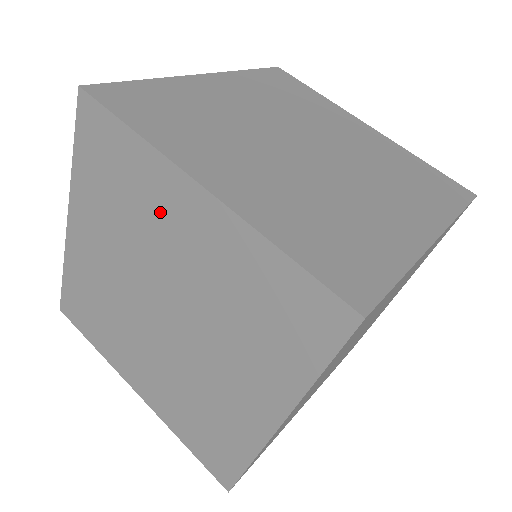
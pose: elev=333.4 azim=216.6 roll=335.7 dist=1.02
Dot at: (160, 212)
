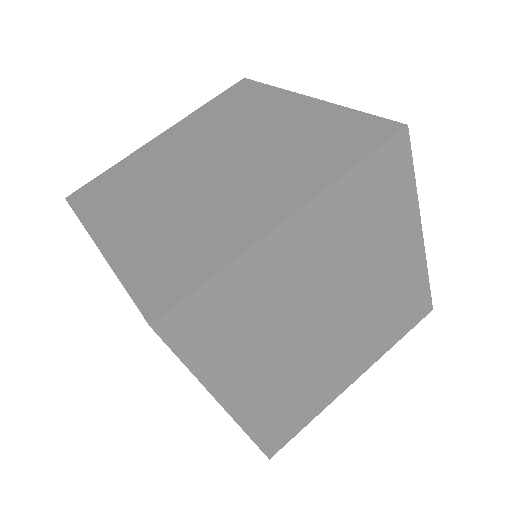
Dot at: occluded
